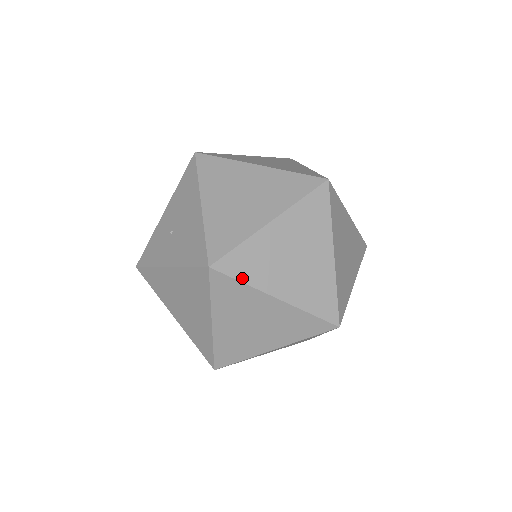
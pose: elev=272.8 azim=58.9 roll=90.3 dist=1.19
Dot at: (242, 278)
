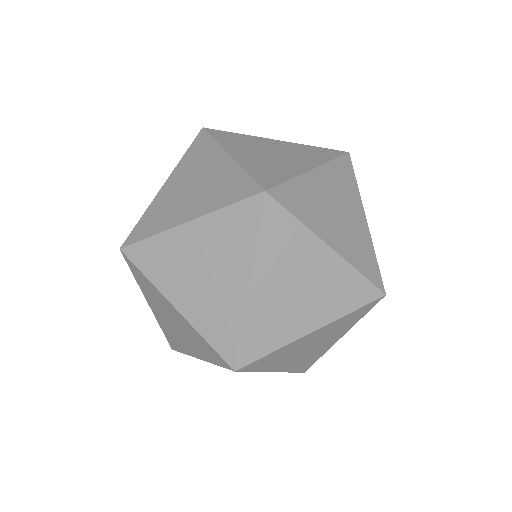
Dot at: occluded
